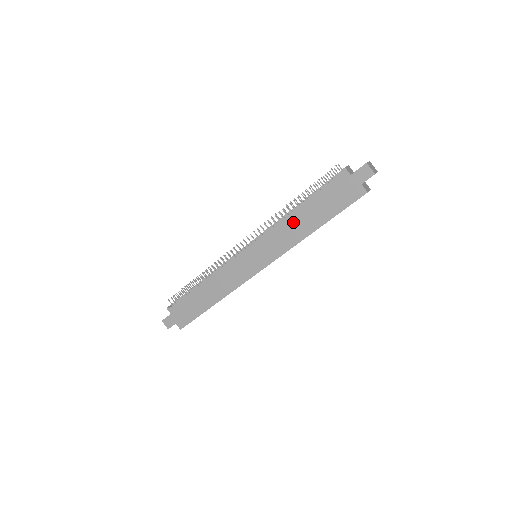
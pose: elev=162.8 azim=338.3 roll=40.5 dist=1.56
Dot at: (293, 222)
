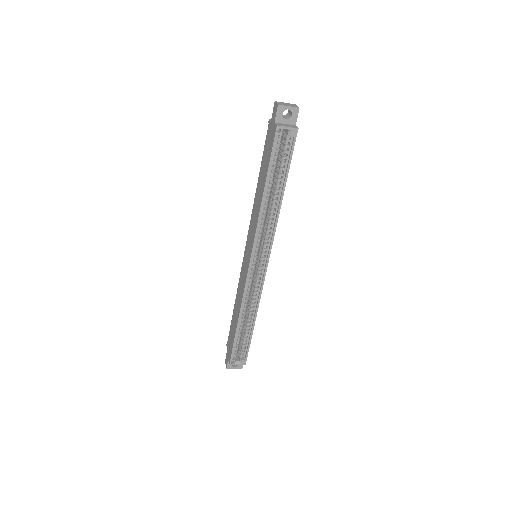
Dot at: (257, 198)
